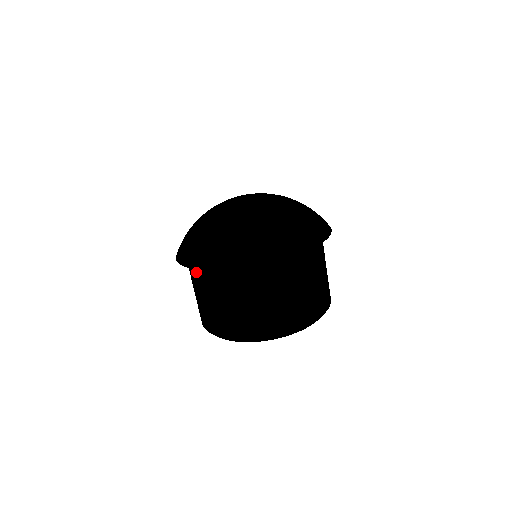
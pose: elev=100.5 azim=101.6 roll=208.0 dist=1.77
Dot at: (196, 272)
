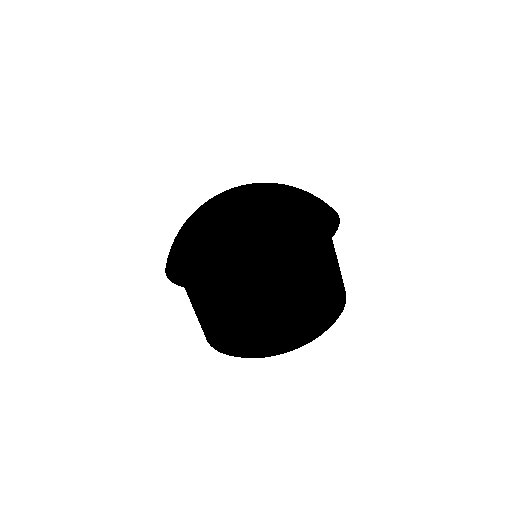
Dot at: occluded
